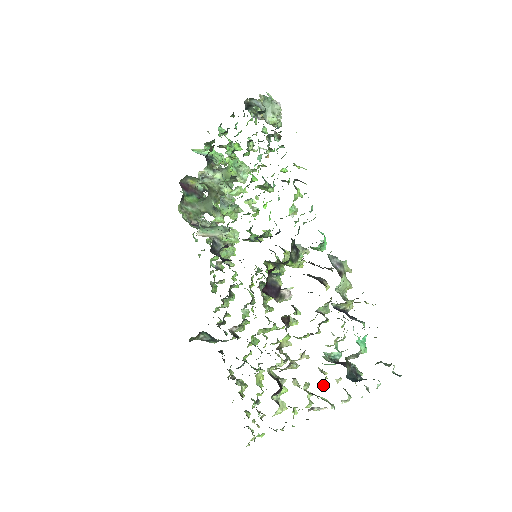
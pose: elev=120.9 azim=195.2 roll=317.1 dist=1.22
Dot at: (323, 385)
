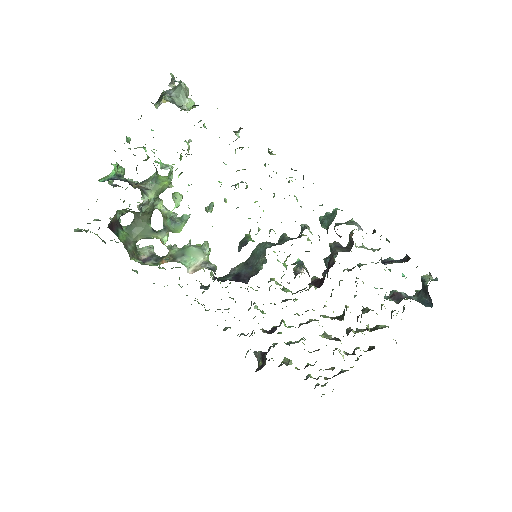
Dot at: occluded
